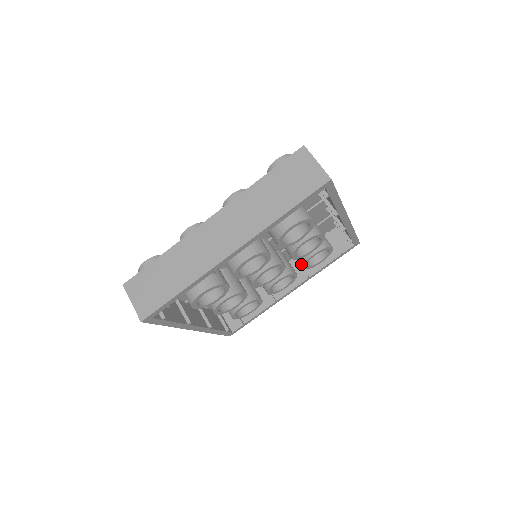
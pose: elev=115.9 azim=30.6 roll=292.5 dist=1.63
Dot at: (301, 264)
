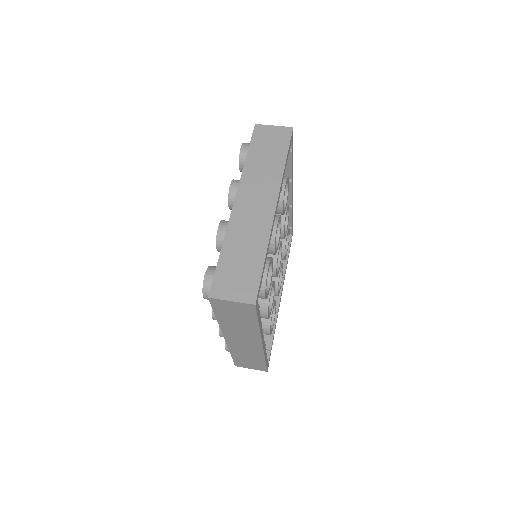
Dot at: occluded
